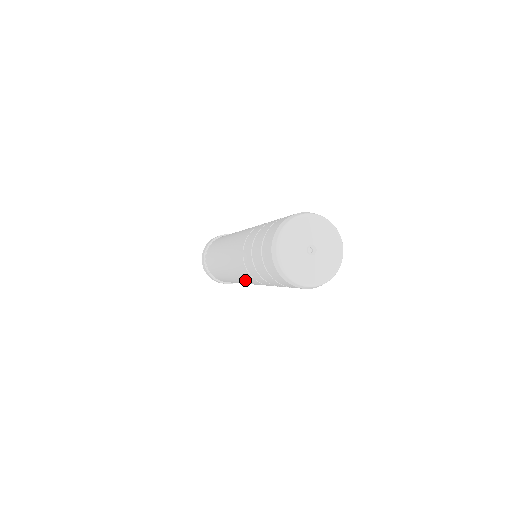
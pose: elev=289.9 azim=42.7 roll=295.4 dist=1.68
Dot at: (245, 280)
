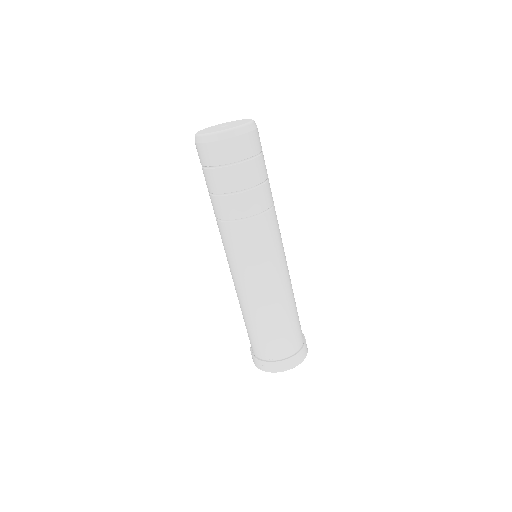
Dot at: (238, 257)
